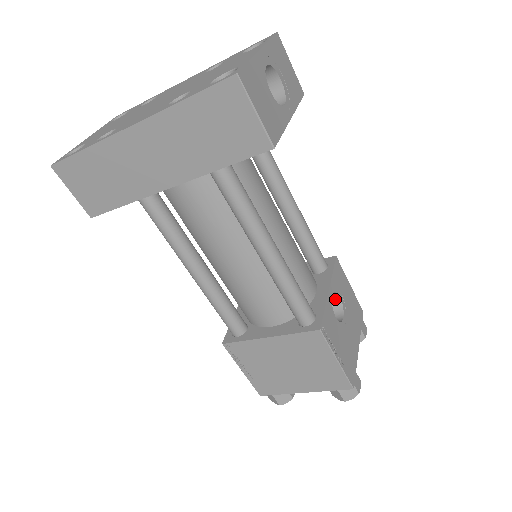
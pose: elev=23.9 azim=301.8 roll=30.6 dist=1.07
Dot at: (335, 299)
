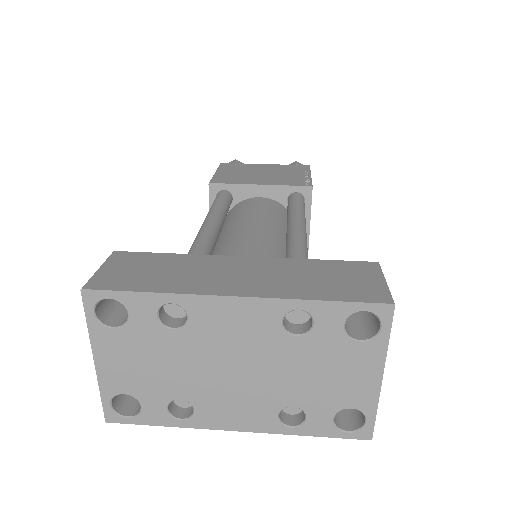
Dot at: occluded
